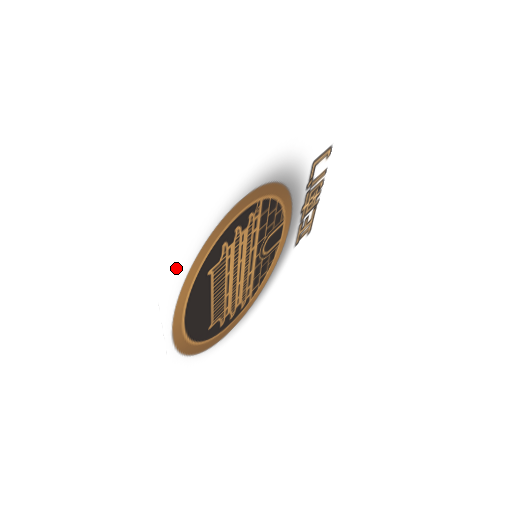
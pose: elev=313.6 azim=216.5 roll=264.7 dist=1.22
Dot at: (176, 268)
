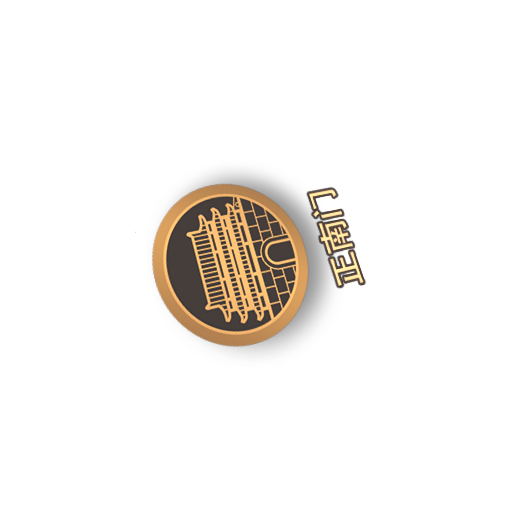
Dot at: (149, 209)
